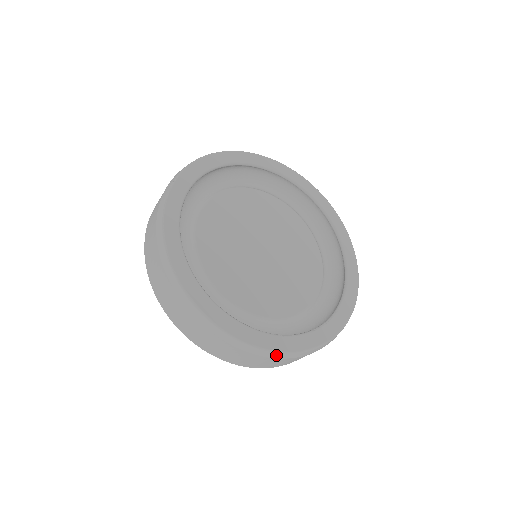
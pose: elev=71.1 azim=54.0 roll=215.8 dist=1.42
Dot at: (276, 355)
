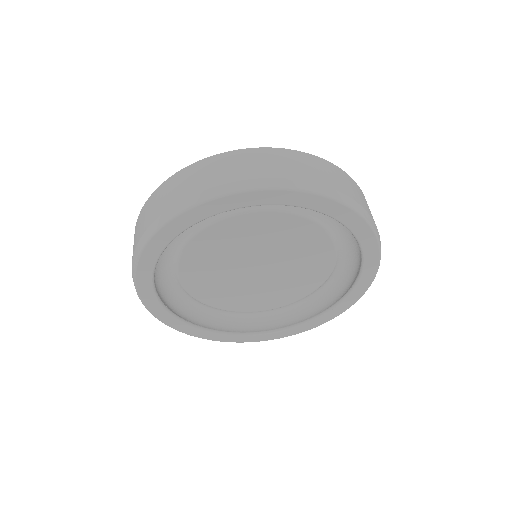
Dot at: occluded
